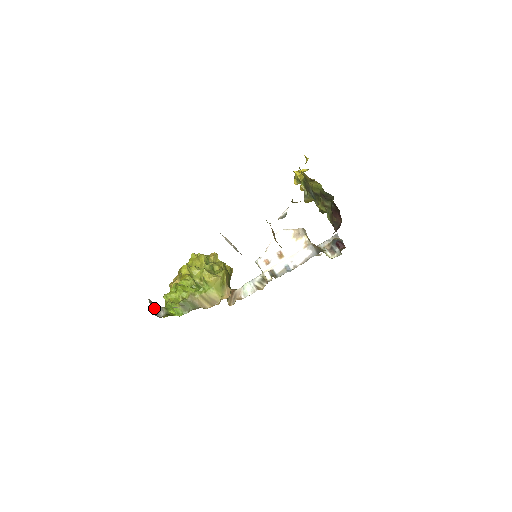
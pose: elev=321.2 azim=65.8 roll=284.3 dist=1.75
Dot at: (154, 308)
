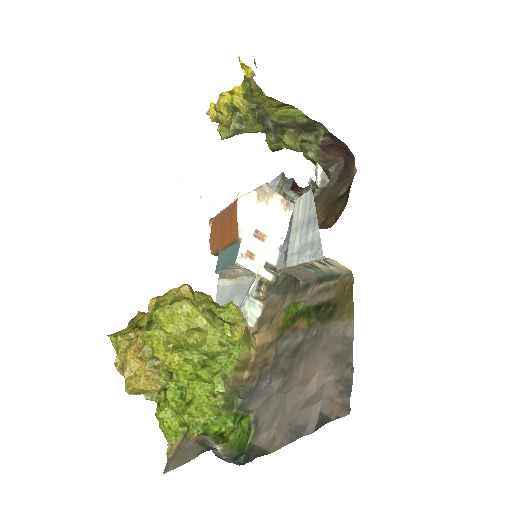
Dot at: occluded
